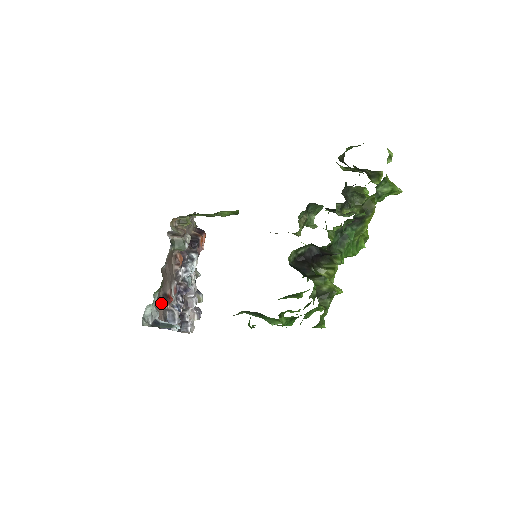
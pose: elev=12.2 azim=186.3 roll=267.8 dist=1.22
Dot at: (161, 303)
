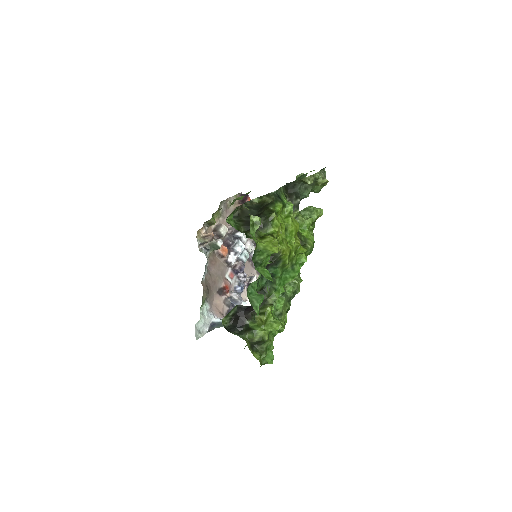
Dot at: (218, 299)
